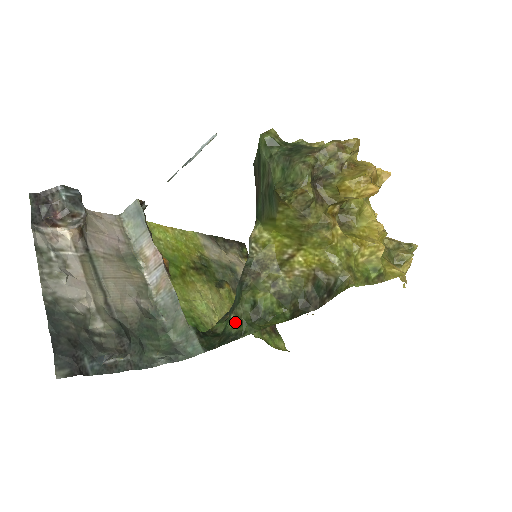
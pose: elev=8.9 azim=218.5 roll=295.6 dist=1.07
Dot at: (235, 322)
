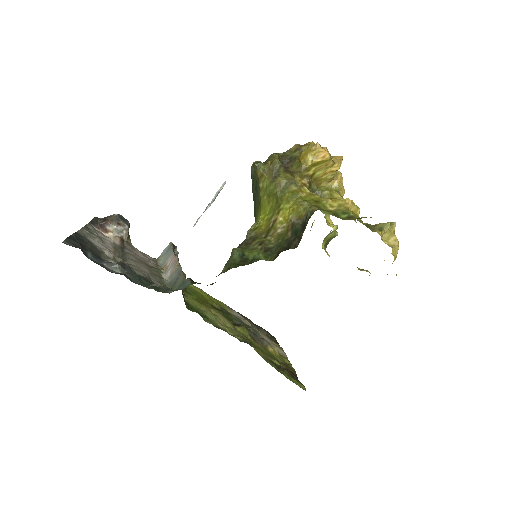
Dot at: (225, 269)
